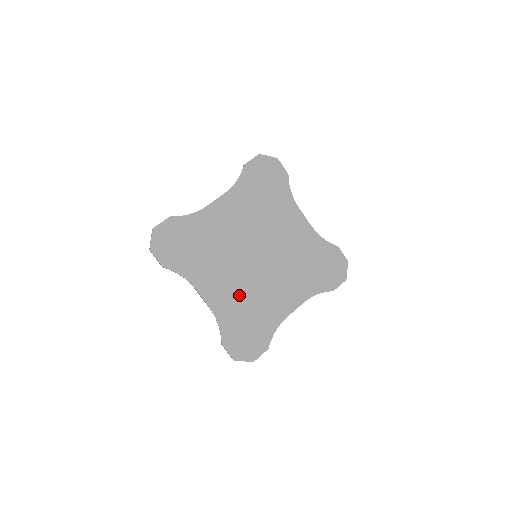
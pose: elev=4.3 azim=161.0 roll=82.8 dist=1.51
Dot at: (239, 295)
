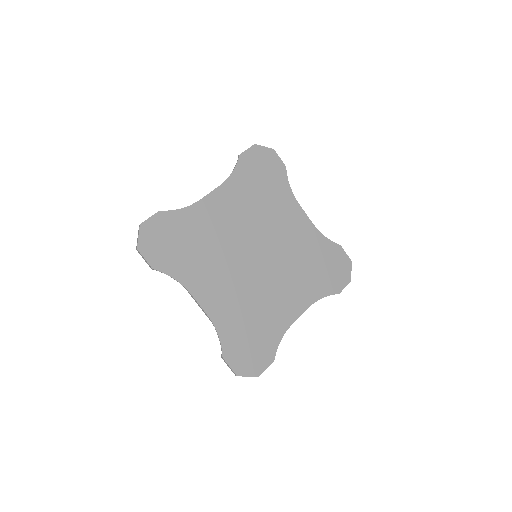
Dot at: (240, 300)
